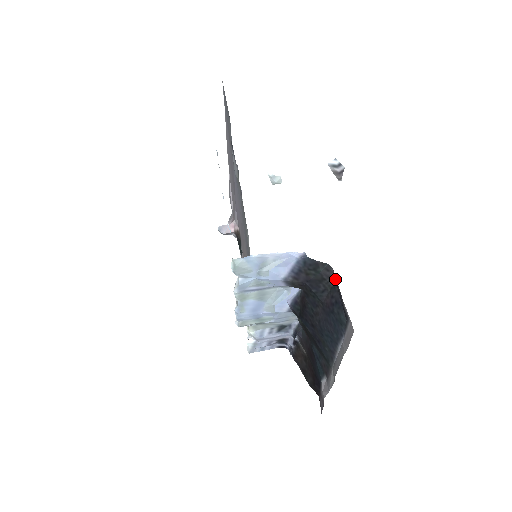
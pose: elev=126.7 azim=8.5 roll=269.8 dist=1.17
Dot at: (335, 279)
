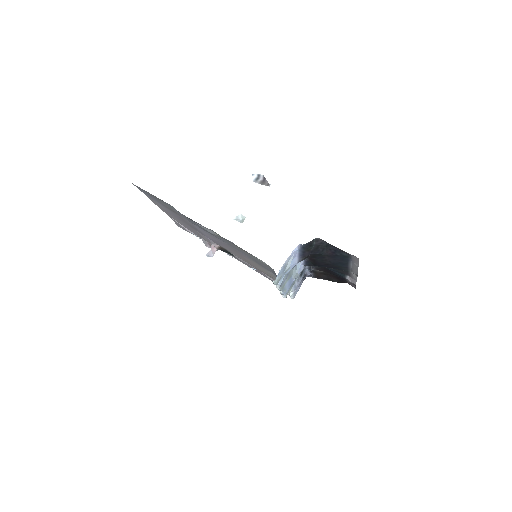
Dot at: (325, 242)
